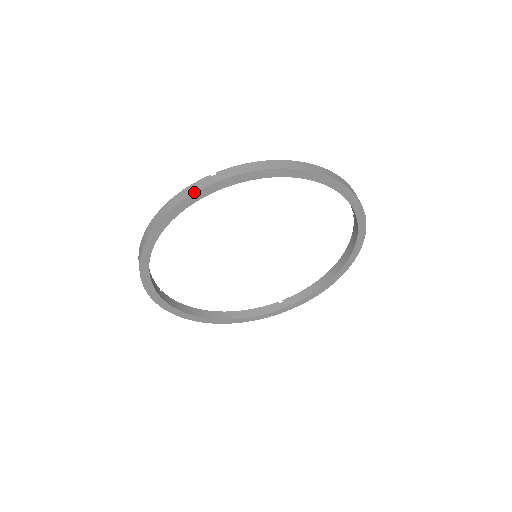
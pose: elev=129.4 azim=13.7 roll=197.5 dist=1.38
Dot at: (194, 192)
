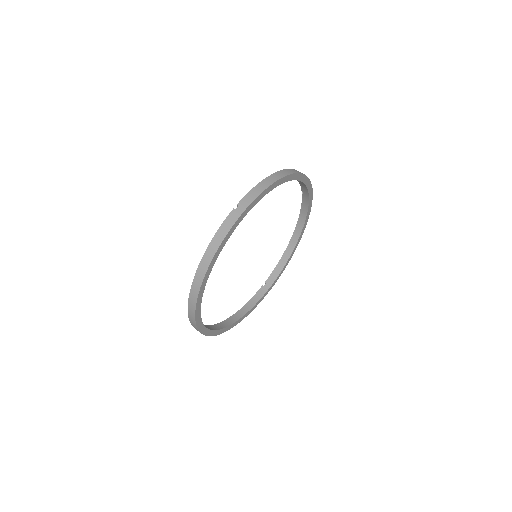
Dot at: (231, 226)
